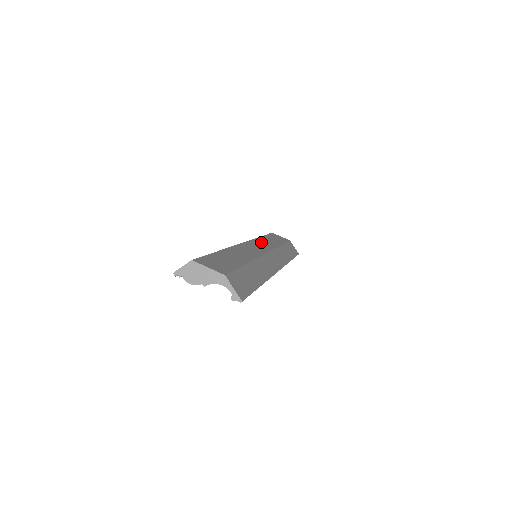
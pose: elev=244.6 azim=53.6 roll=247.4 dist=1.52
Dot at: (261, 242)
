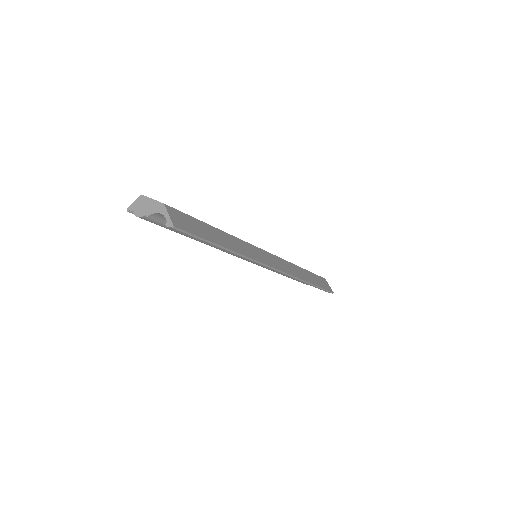
Dot at: occluded
